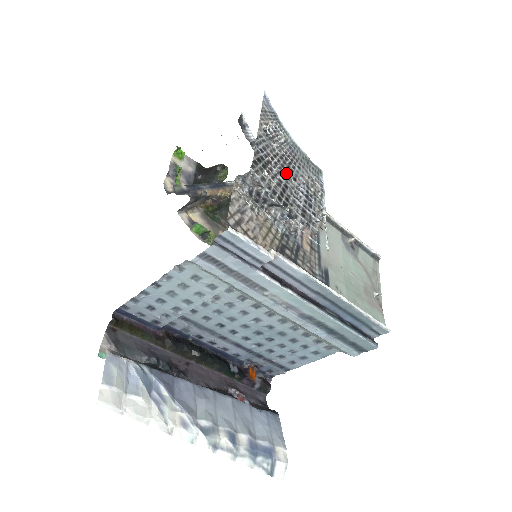
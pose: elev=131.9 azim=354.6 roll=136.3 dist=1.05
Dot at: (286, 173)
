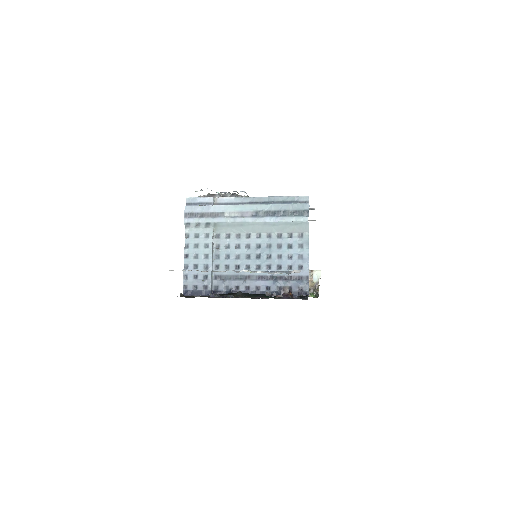
Dot at: occluded
